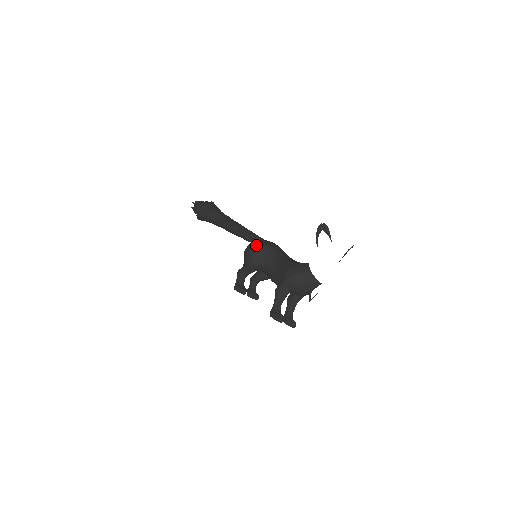
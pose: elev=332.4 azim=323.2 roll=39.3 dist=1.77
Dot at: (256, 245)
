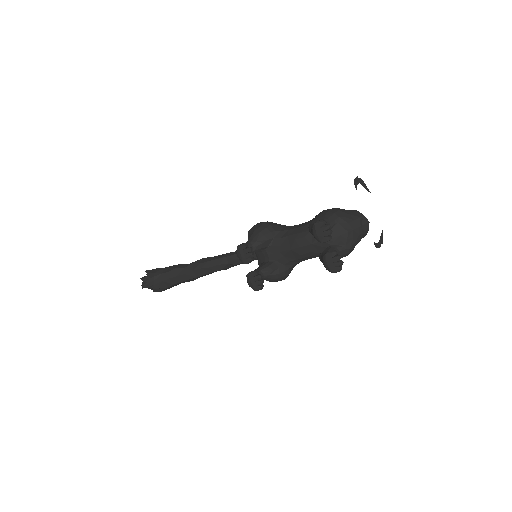
Dot at: occluded
